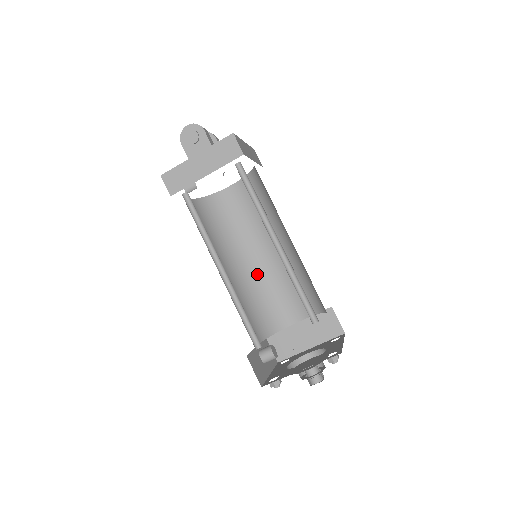
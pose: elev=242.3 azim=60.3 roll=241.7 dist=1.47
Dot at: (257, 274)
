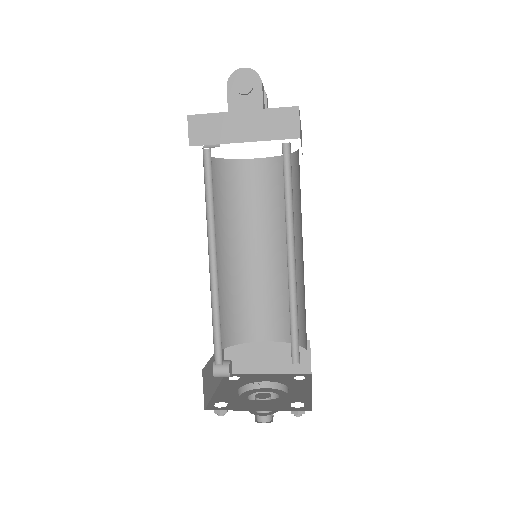
Dot at: (244, 271)
